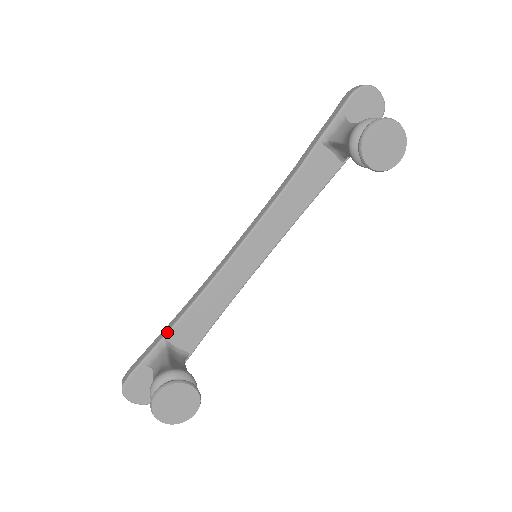
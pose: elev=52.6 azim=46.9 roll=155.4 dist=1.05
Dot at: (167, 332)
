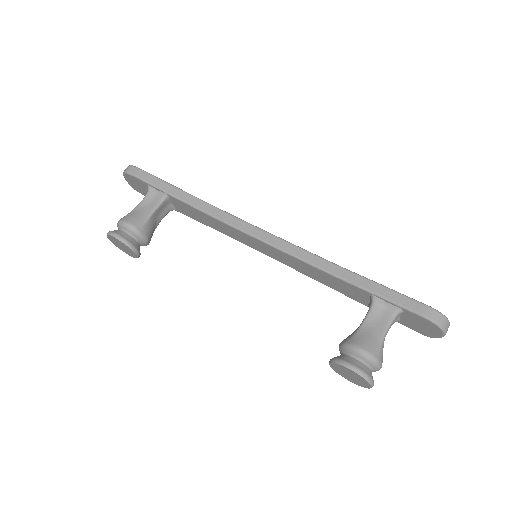
Dot at: (174, 196)
